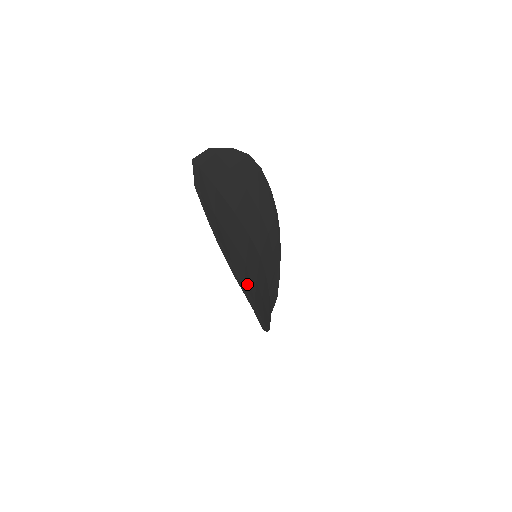
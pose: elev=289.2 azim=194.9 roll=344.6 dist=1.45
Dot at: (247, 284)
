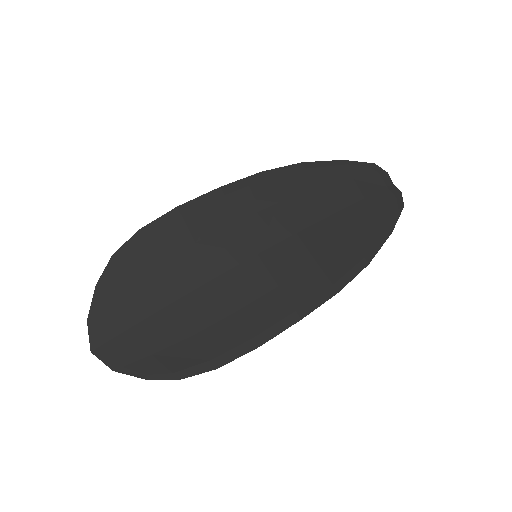
Dot at: (259, 325)
